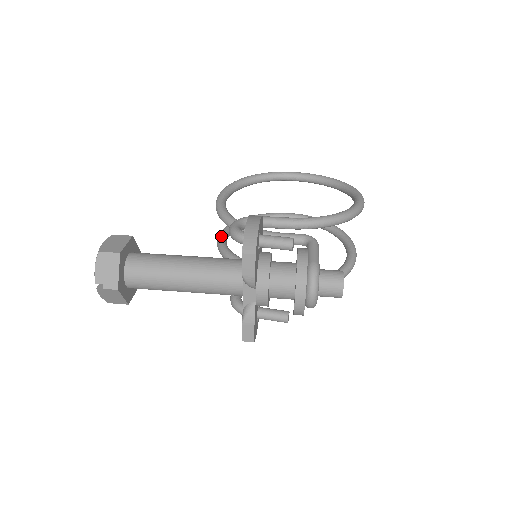
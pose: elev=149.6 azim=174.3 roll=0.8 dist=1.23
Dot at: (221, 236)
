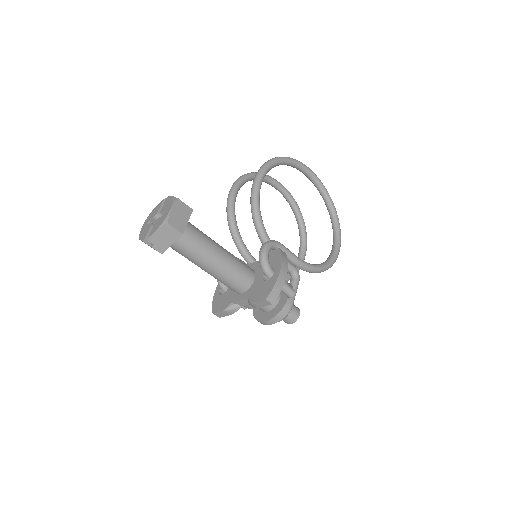
Dot at: (234, 196)
